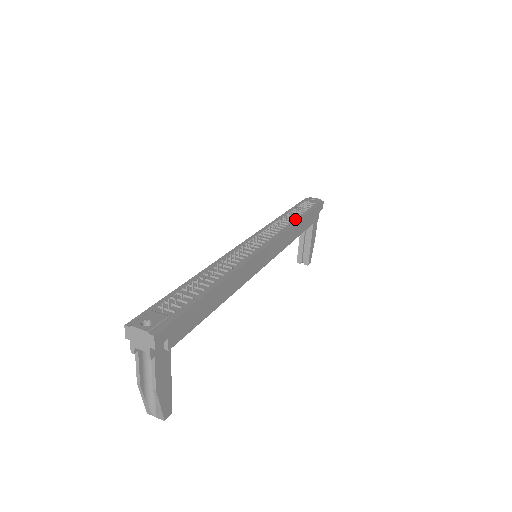
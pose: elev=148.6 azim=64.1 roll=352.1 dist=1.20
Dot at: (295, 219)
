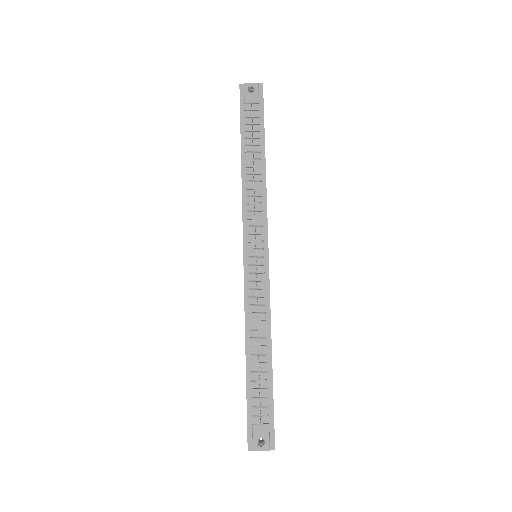
Dot at: (260, 167)
